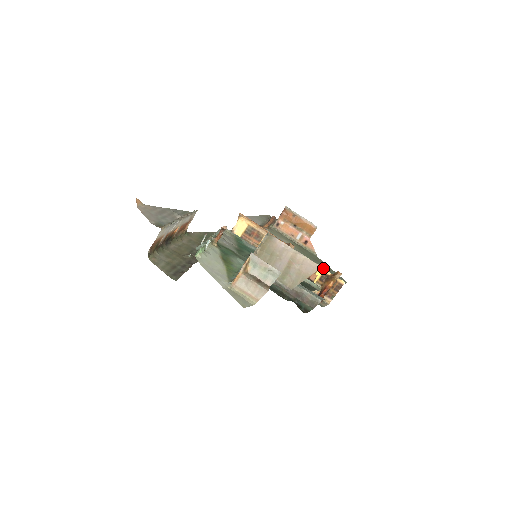
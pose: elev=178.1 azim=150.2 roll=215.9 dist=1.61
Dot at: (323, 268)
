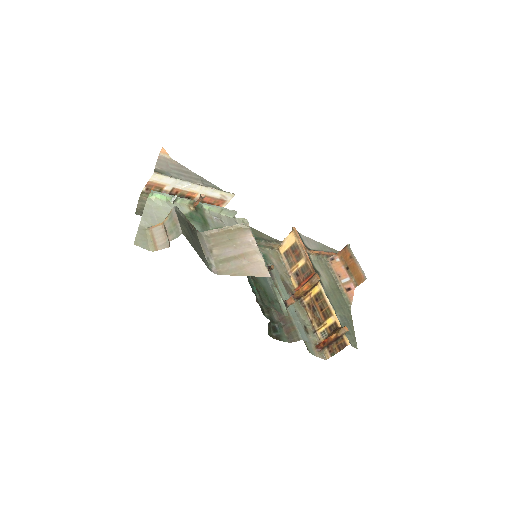
Dot at: (337, 316)
